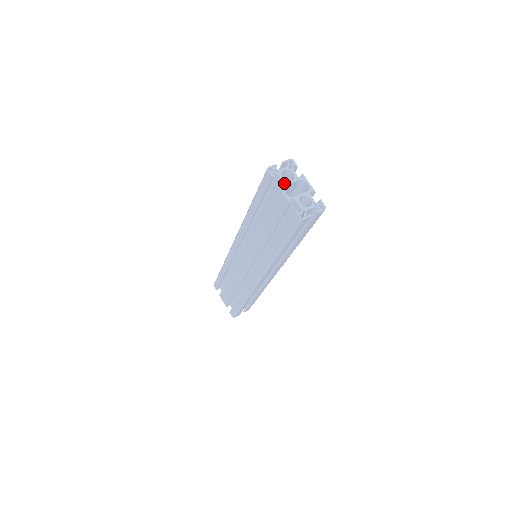
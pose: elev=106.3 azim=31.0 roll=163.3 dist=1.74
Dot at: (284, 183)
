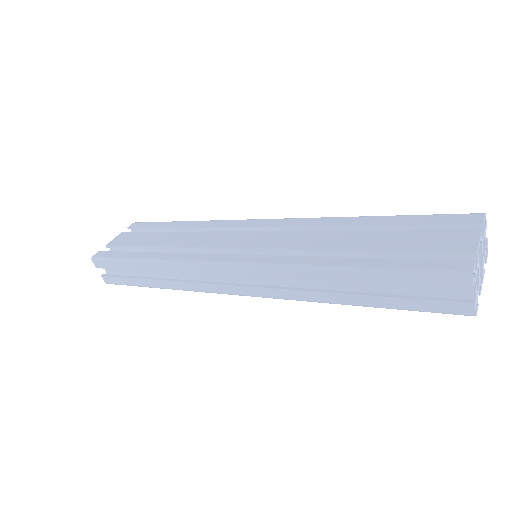
Dot at: occluded
